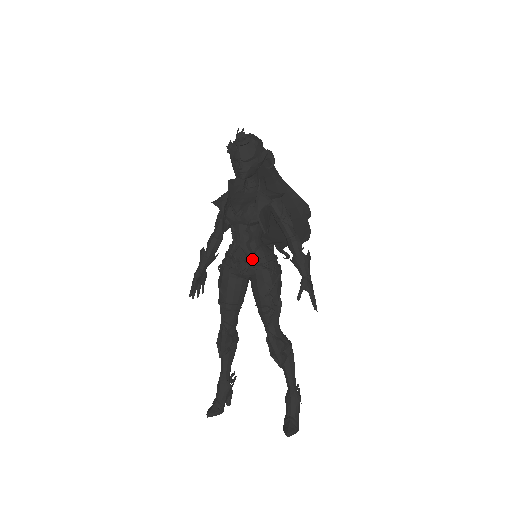
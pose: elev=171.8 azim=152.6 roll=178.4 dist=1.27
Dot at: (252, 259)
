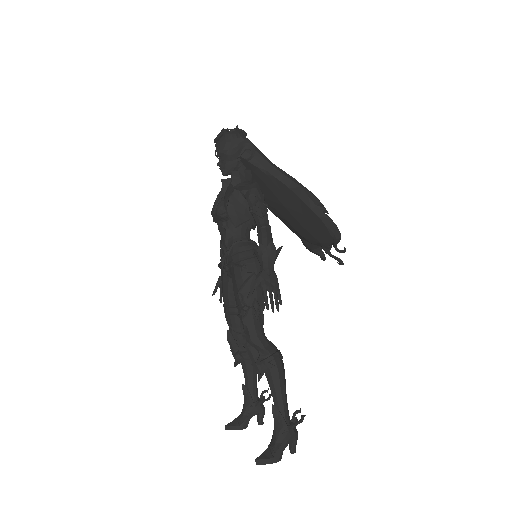
Dot at: (227, 256)
